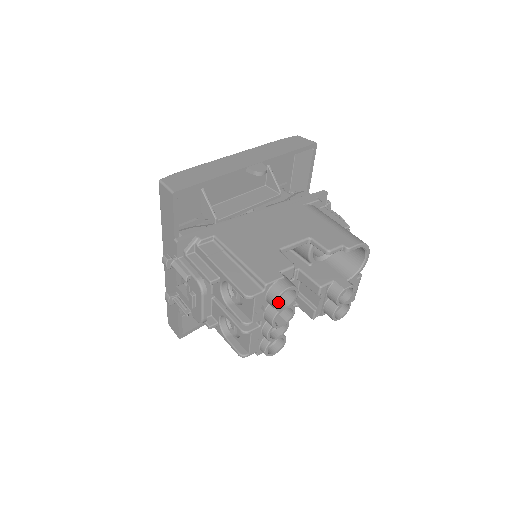
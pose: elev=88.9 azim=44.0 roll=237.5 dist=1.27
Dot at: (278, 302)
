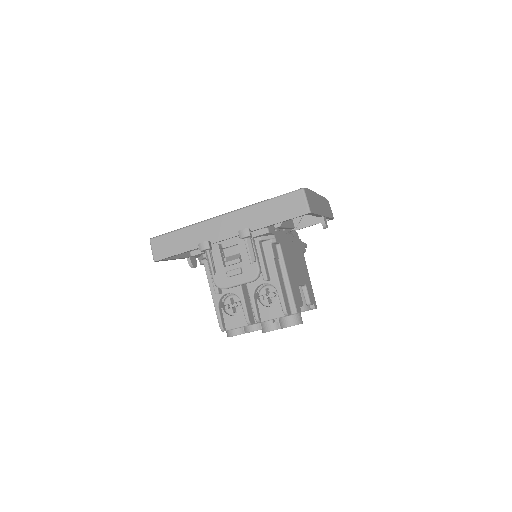
Dot at: occluded
